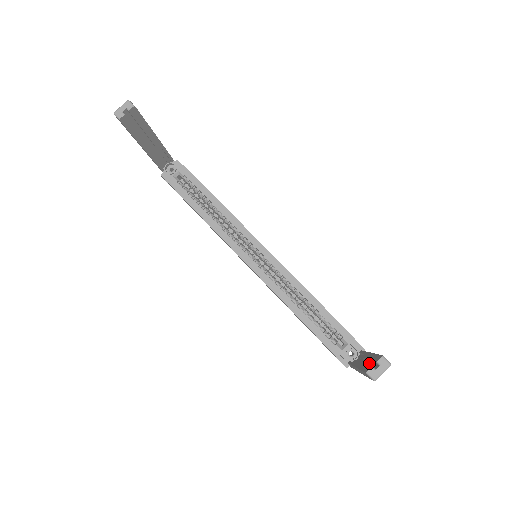
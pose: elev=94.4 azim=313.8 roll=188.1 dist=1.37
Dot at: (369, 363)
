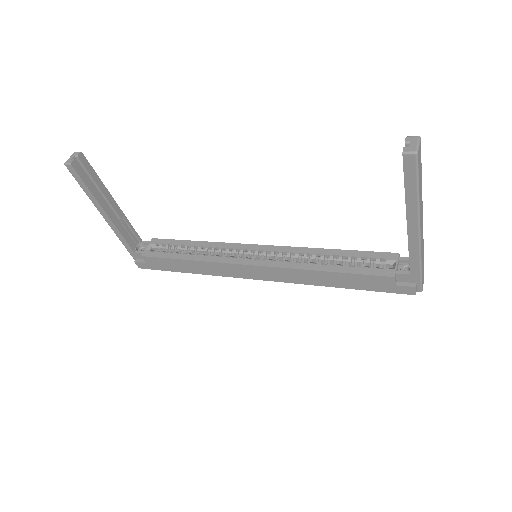
Dot at: occluded
